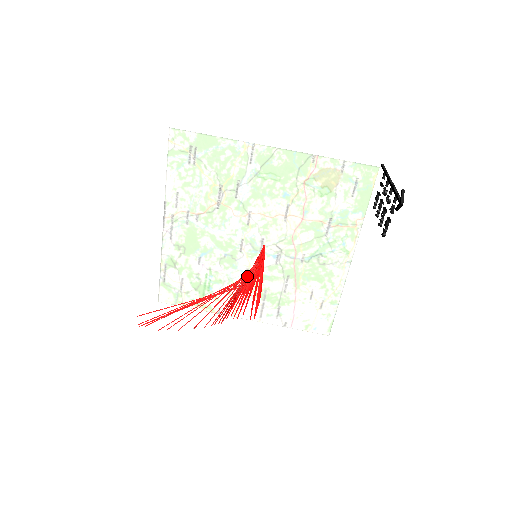
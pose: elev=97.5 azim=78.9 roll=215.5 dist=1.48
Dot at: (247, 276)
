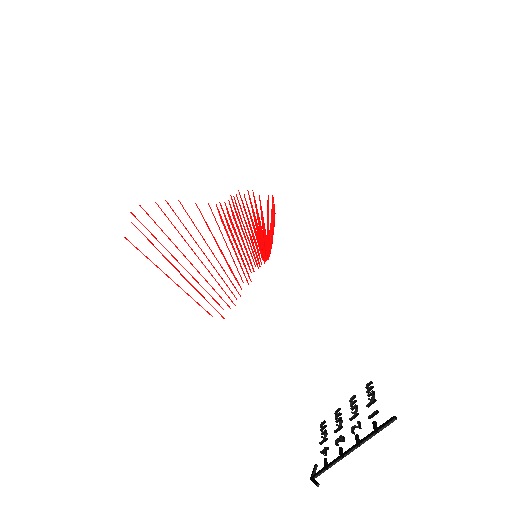
Dot at: (239, 263)
